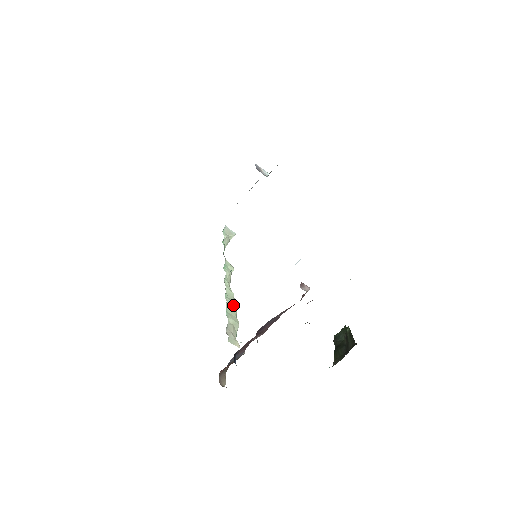
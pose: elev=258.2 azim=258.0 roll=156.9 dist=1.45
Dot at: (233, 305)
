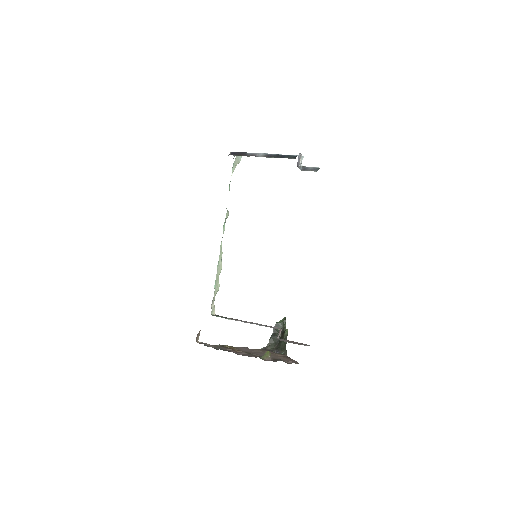
Dot at: (220, 270)
